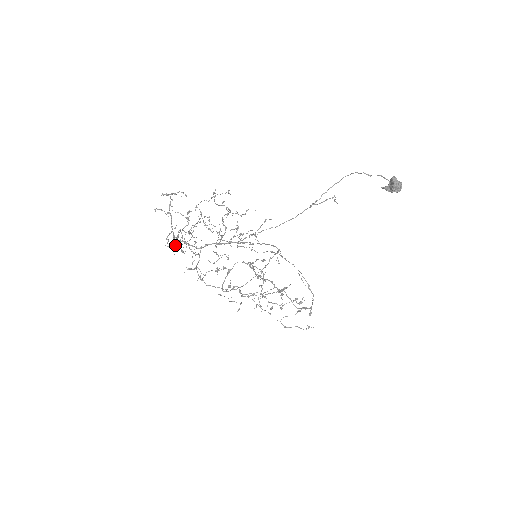
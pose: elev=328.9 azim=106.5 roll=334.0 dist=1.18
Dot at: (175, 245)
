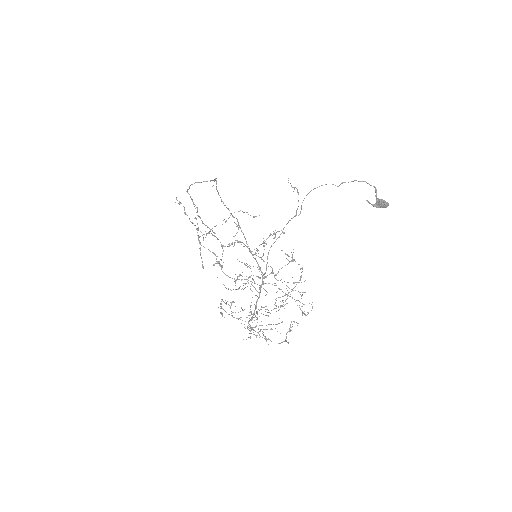
Dot at: occluded
